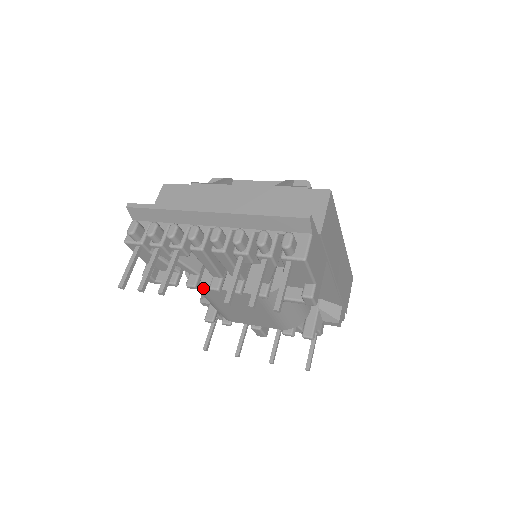
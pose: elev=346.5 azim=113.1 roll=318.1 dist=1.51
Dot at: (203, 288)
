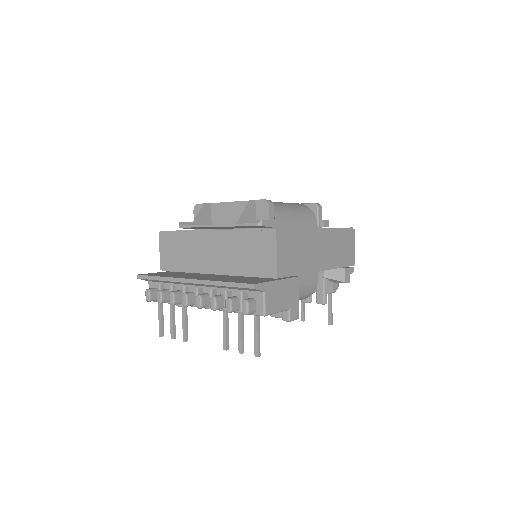
Dot at: occluded
